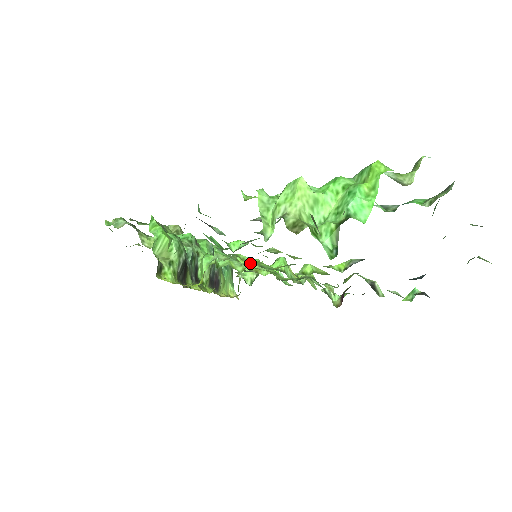
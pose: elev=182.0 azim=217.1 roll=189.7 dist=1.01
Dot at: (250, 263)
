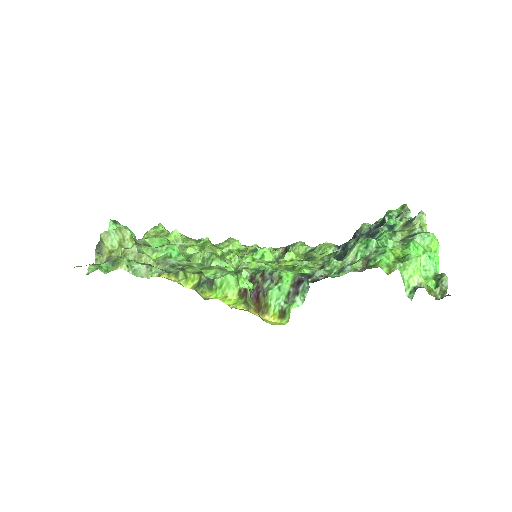
Dot at: occluded
